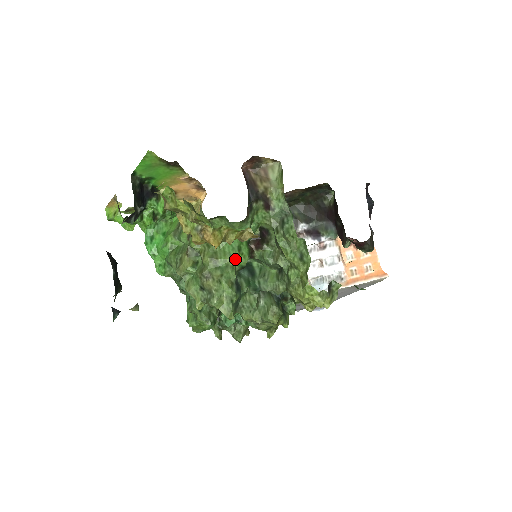
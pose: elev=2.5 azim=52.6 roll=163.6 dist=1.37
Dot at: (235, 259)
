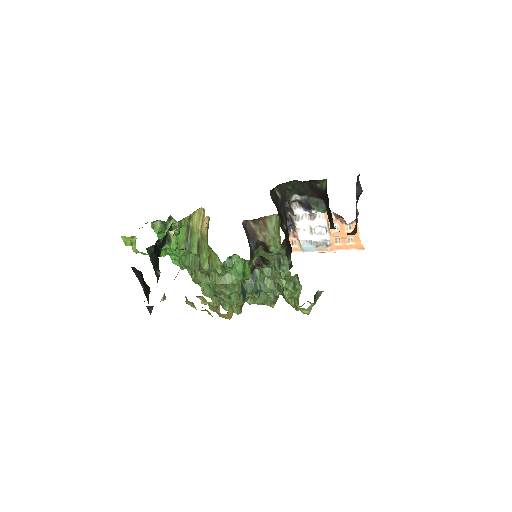
Dot at: (241, 280)
